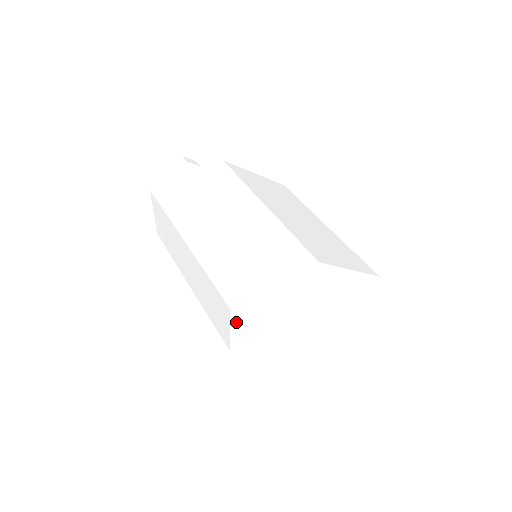
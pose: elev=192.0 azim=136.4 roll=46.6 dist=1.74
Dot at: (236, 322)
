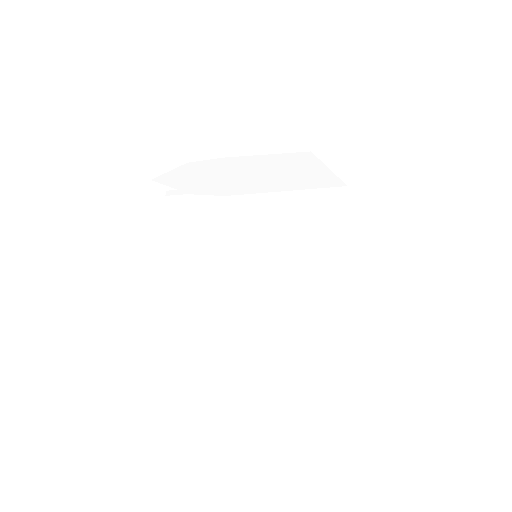
Dot at: occluded
